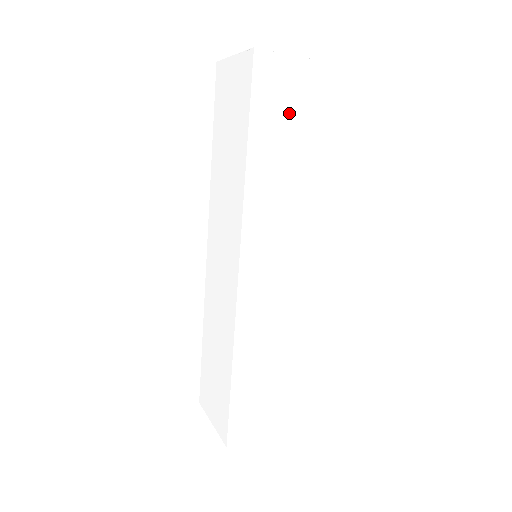
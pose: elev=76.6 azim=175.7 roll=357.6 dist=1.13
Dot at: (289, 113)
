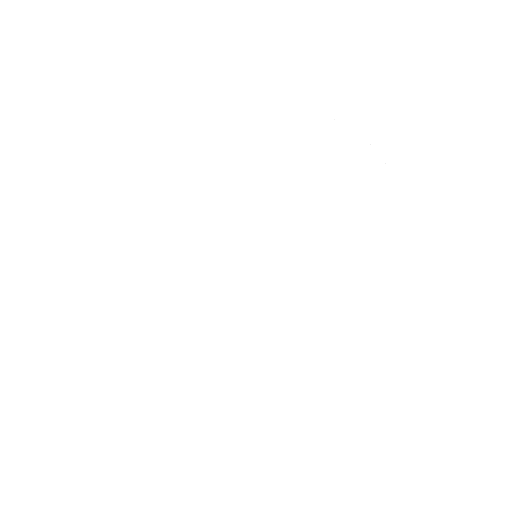
Dot at: (351, 189)
